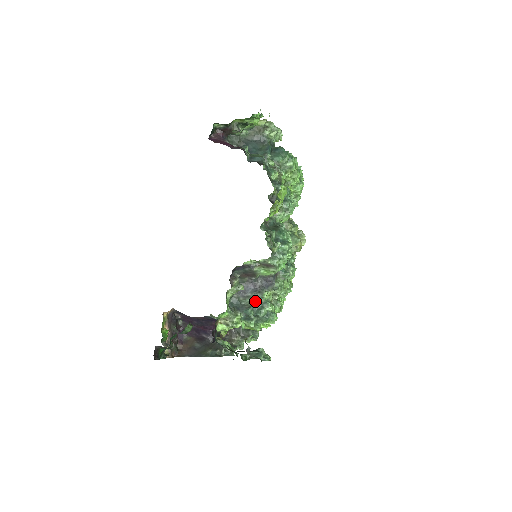
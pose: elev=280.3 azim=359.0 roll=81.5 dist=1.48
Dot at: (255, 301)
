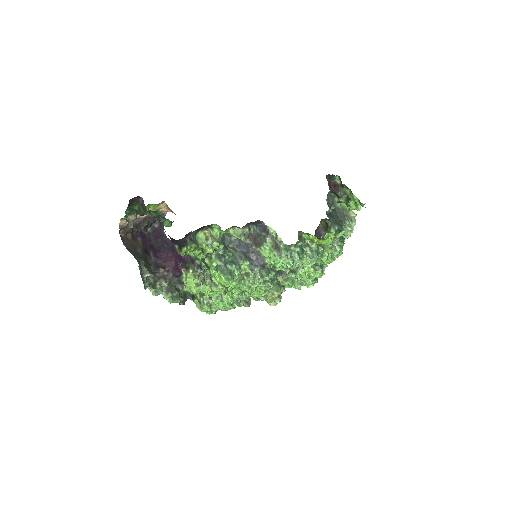
Dot at: (237, 256)
